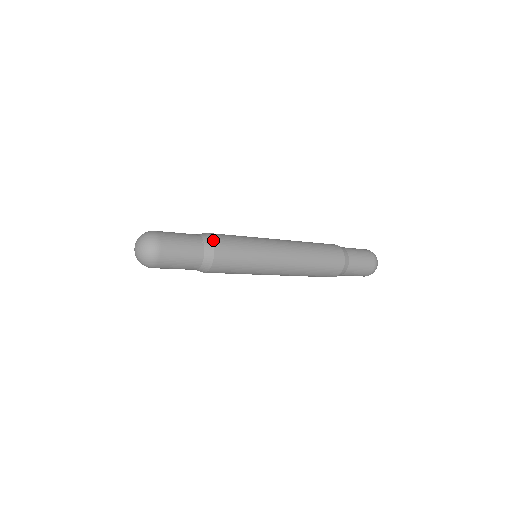
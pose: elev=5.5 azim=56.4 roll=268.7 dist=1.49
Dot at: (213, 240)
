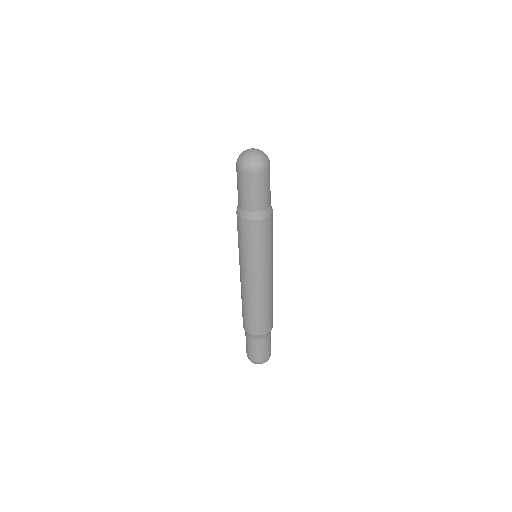
Dot at: (271, 215)
